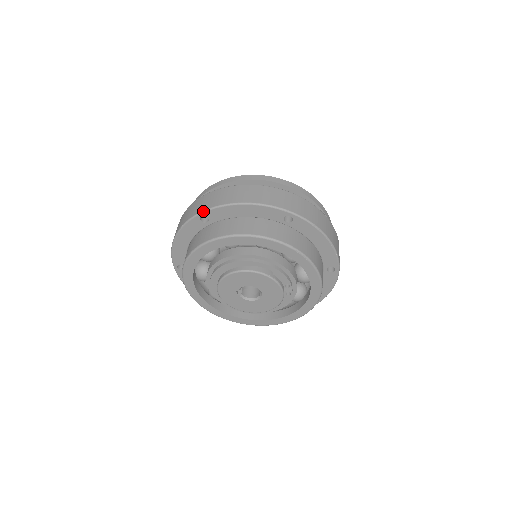
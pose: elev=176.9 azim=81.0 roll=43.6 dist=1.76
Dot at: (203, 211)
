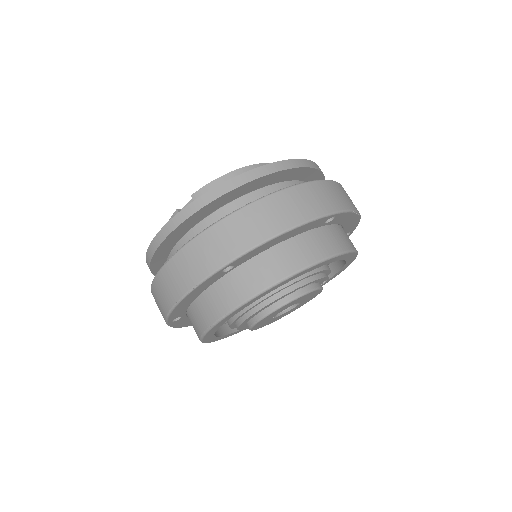
Dot at: (229, 263)
